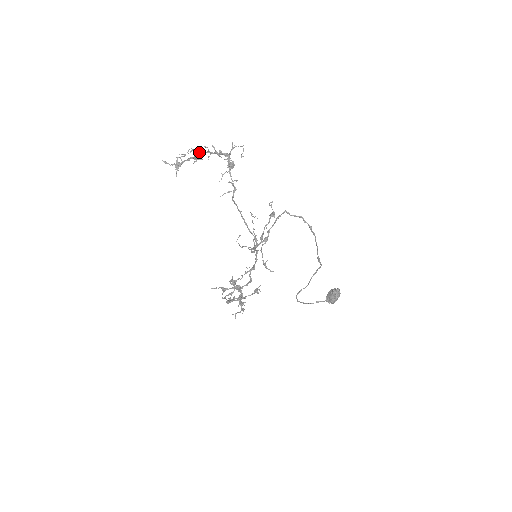
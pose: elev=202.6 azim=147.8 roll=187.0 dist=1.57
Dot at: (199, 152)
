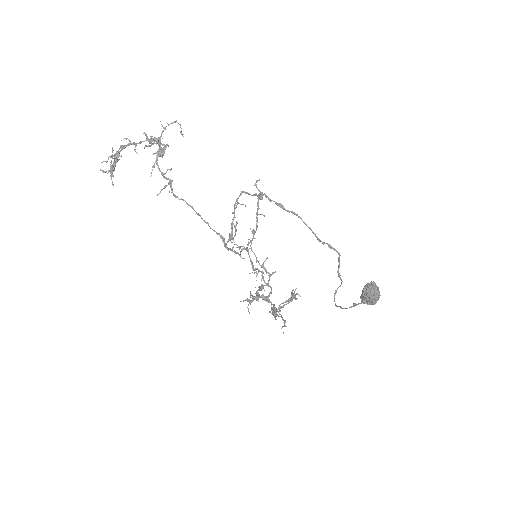
Dot at: (121, 148)
